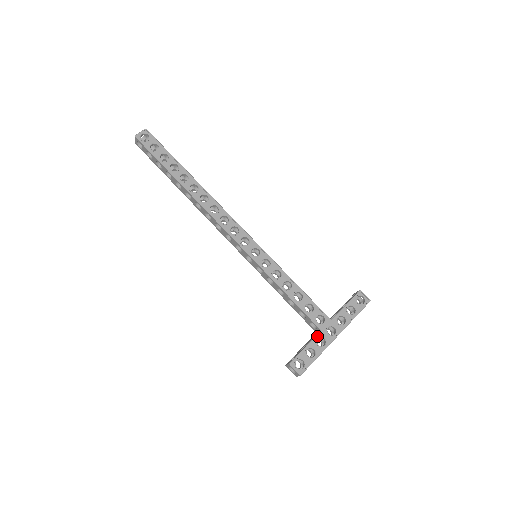
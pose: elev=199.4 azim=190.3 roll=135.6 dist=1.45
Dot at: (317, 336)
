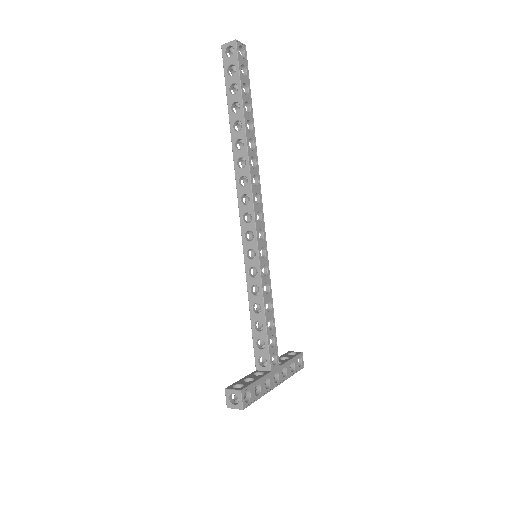
Dot at: (267, 375)
